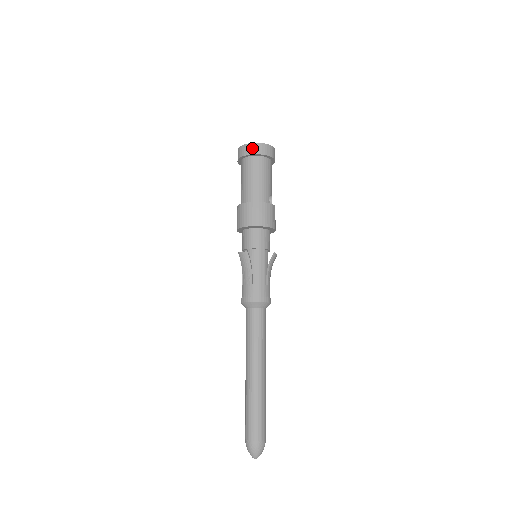
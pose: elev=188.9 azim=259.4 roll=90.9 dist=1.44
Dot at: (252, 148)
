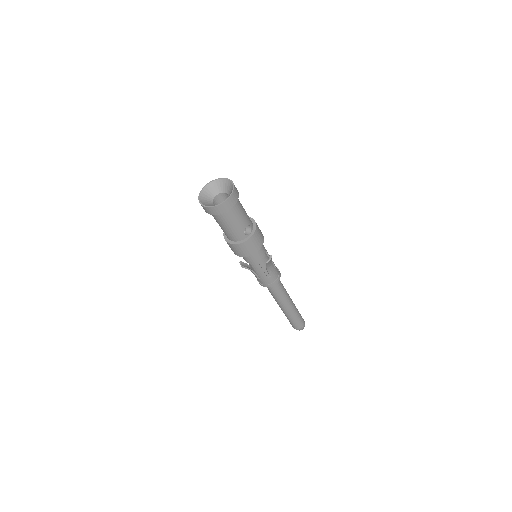
Dot at: (207, 210)
